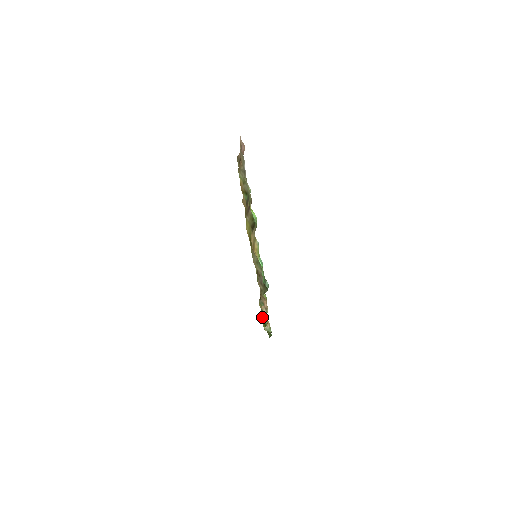
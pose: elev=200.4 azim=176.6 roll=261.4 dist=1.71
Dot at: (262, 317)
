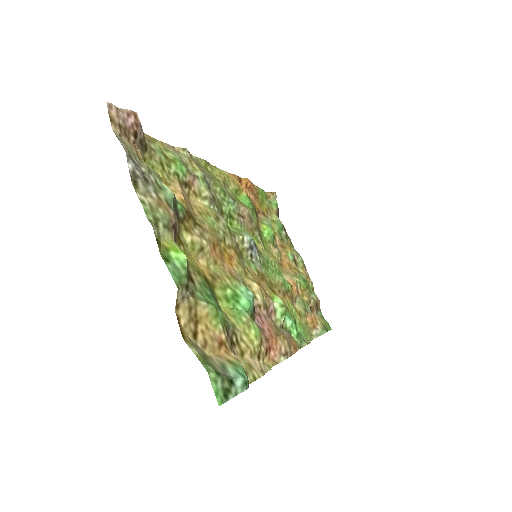
Dot at: (300, 332)
